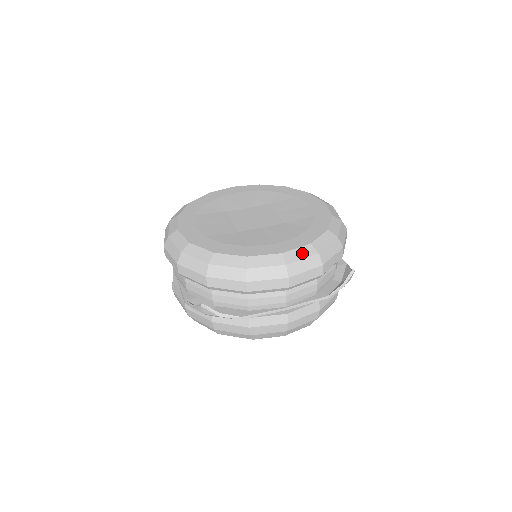
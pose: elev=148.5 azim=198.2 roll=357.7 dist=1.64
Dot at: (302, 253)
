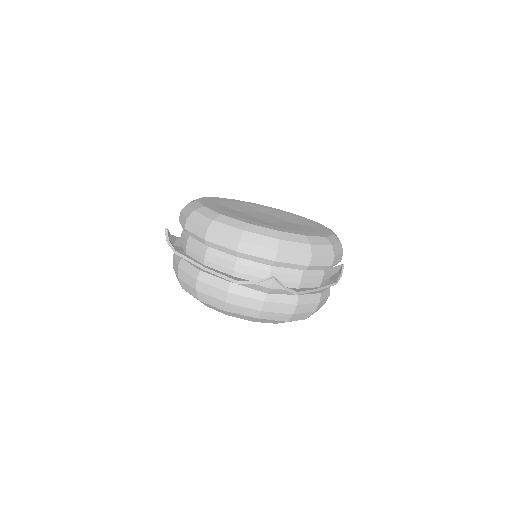
Dot at: (233, 223)
